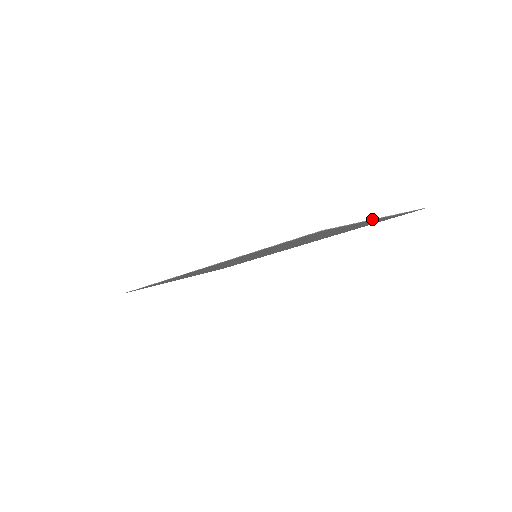
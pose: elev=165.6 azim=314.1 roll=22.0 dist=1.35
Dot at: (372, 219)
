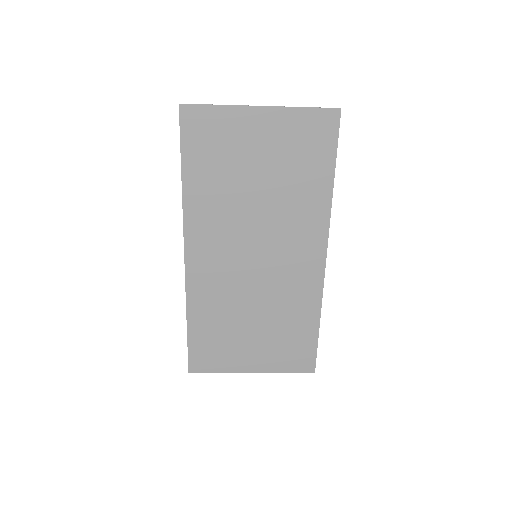
Dot at: (247, 106)
